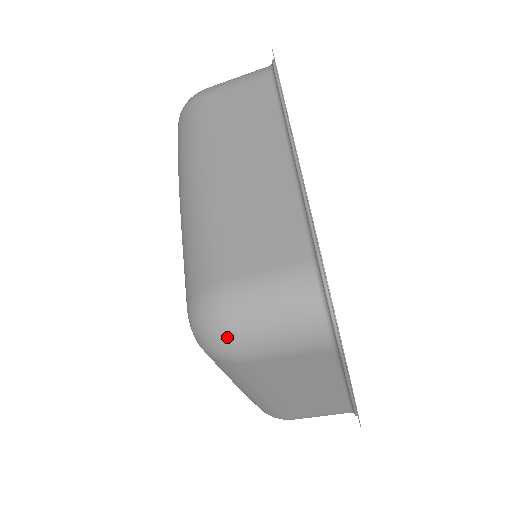
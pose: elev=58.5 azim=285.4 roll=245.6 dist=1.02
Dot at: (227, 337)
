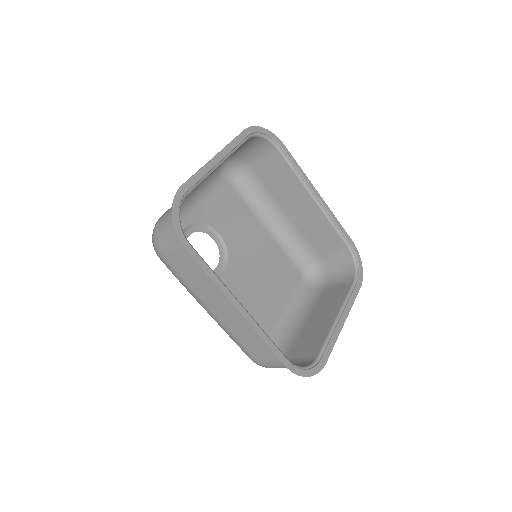
Dot at: occluded
